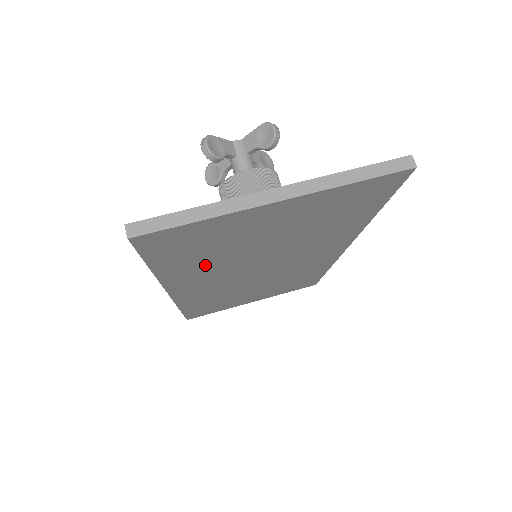
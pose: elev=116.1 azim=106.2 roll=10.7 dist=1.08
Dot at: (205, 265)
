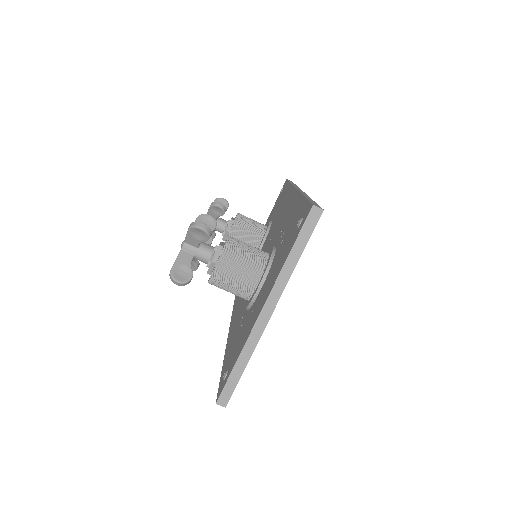
Dot at: occluded
